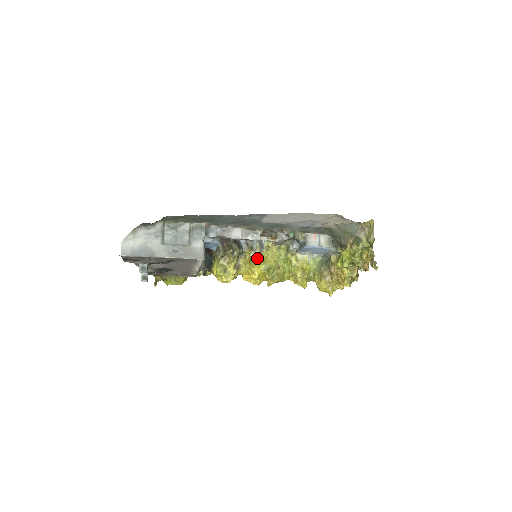
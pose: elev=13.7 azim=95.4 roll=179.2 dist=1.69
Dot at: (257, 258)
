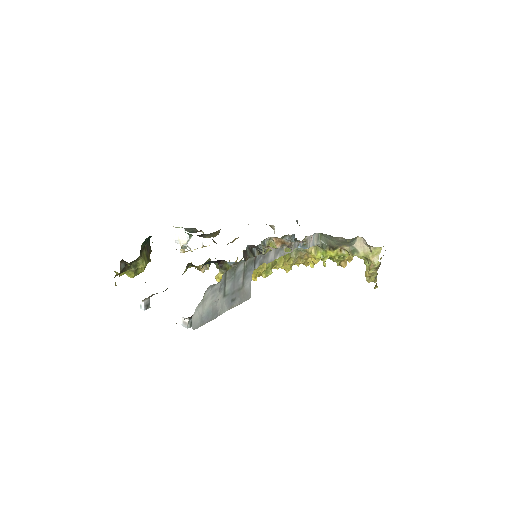
Dot at: (264, 264)
